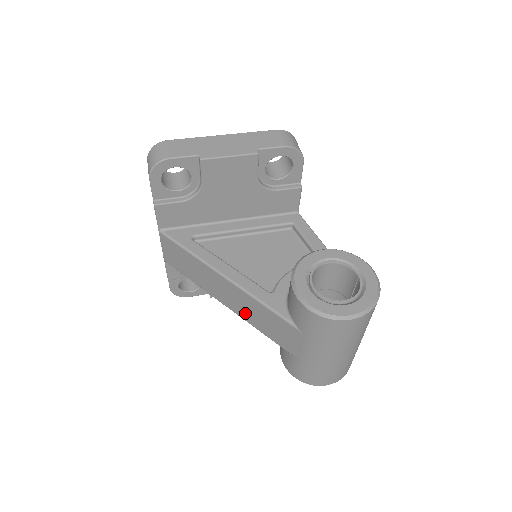
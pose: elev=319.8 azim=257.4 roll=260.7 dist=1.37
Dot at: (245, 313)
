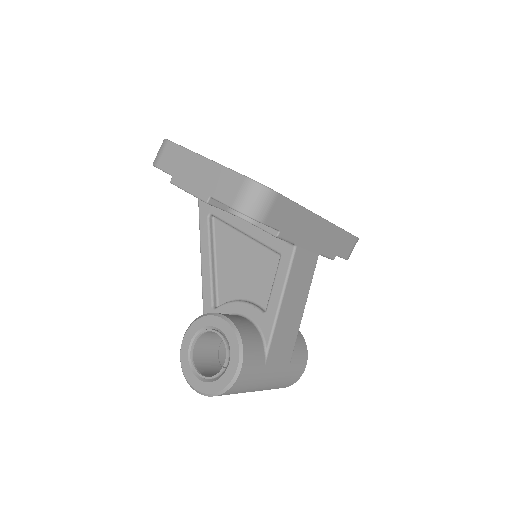
Dot at: occluded
